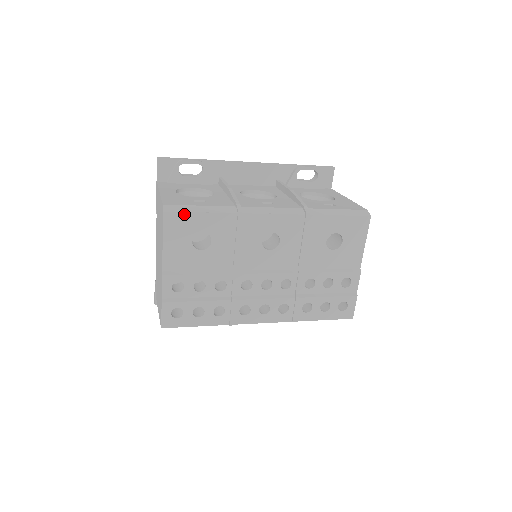
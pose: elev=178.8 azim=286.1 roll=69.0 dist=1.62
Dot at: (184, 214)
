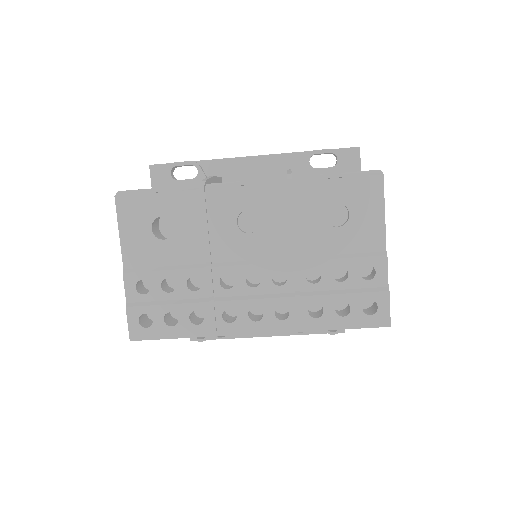
Dot at: (137, 197)
